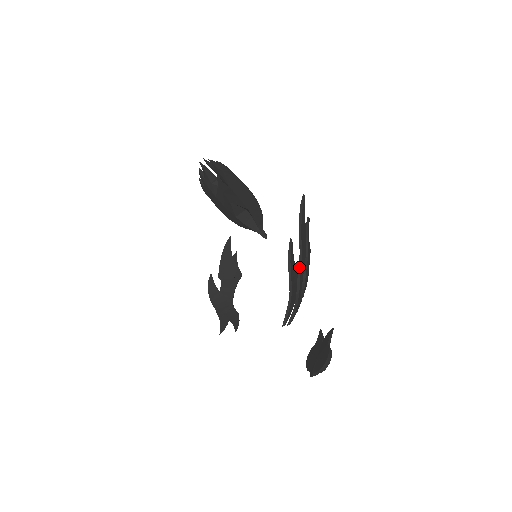
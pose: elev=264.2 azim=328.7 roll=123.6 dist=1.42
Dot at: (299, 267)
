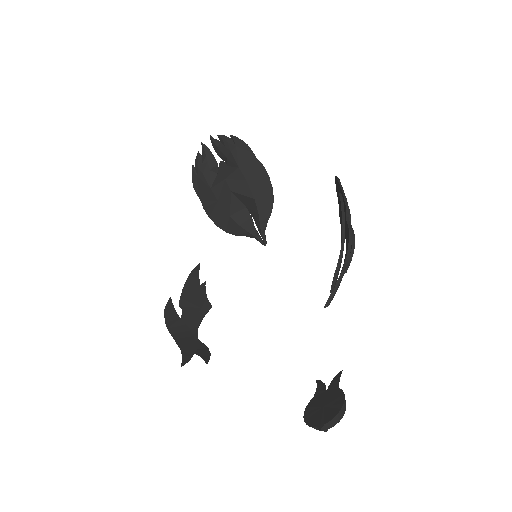
Dot at: (349, 226)
